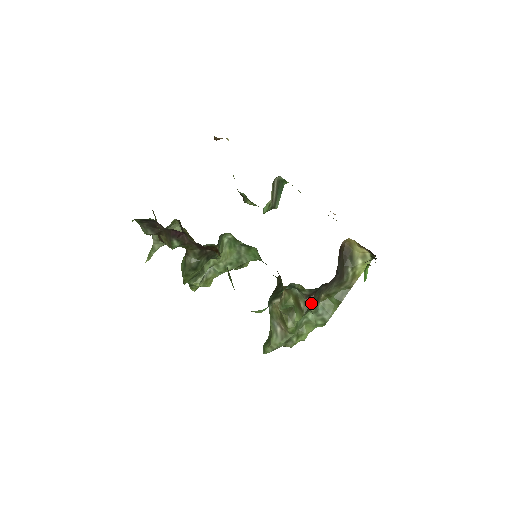
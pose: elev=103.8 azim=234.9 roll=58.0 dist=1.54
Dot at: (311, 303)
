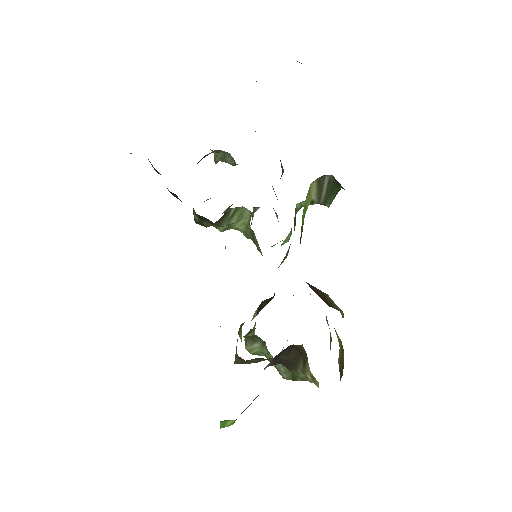
Dot at: (244, 362)
